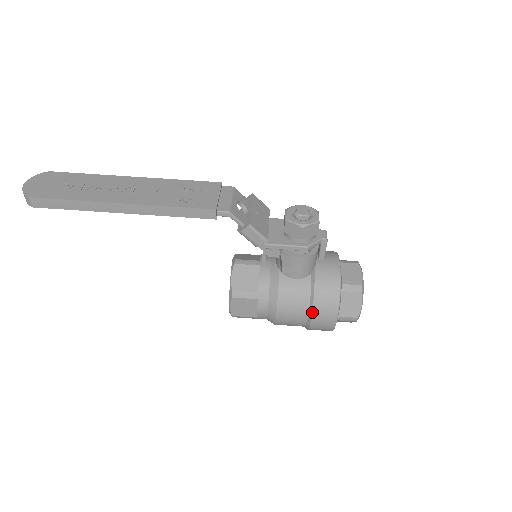
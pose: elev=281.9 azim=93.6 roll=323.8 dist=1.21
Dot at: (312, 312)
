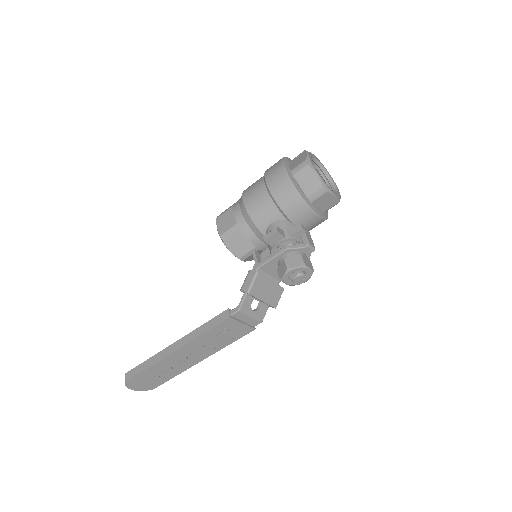
Dot at: occluded
